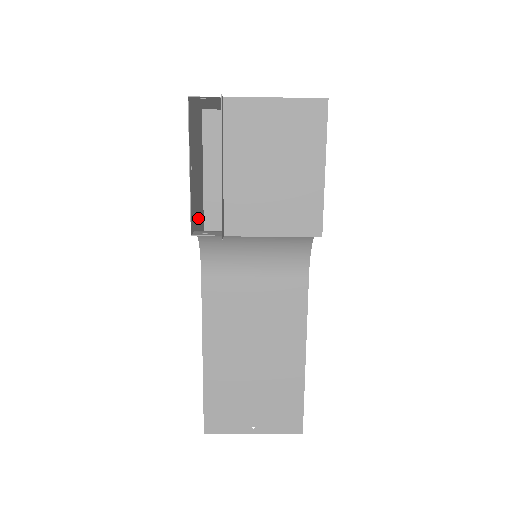
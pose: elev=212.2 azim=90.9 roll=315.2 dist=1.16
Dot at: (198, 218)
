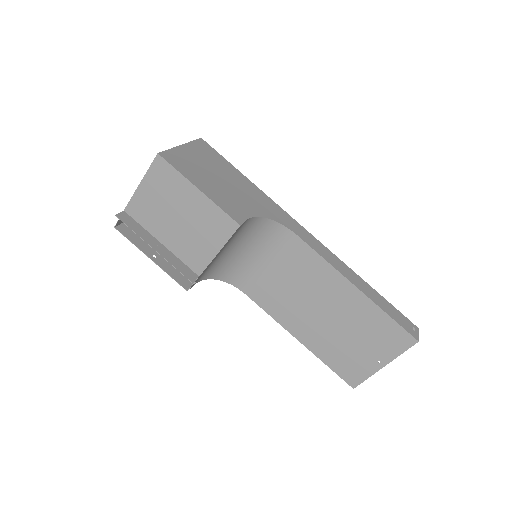
Dot at: occluded
